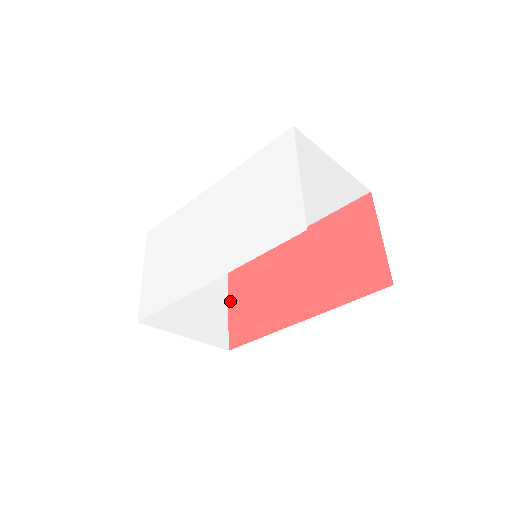
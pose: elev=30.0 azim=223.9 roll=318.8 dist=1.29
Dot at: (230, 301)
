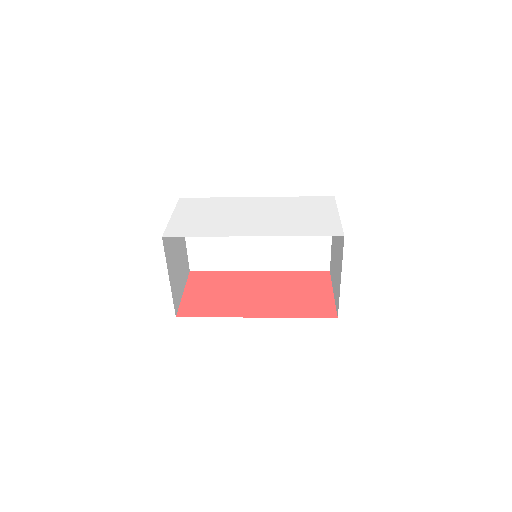
Dot at: (187, 289)
